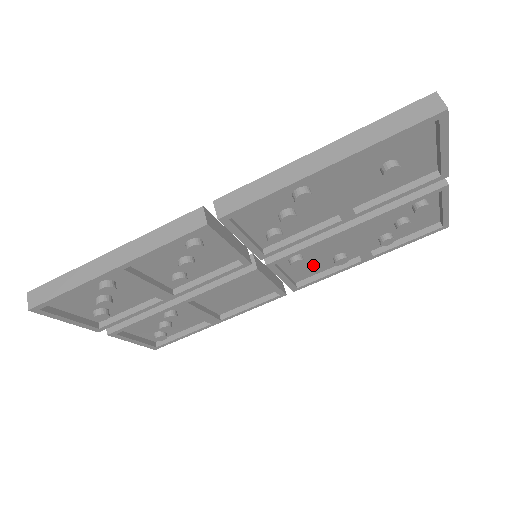
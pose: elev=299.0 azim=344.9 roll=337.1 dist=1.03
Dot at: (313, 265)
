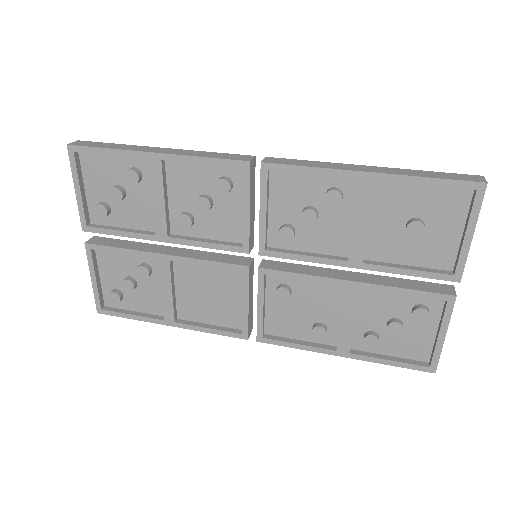
Dot at: (292, 319)
